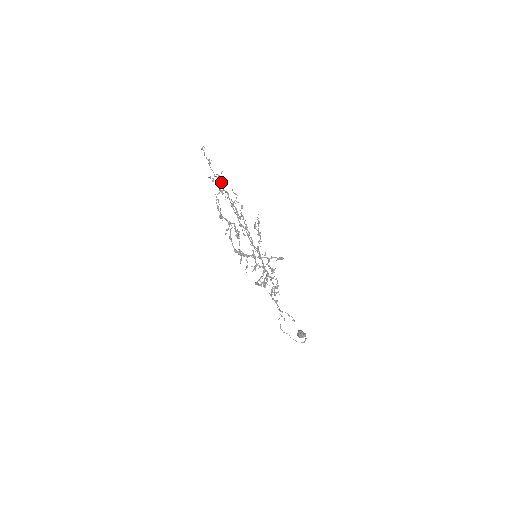
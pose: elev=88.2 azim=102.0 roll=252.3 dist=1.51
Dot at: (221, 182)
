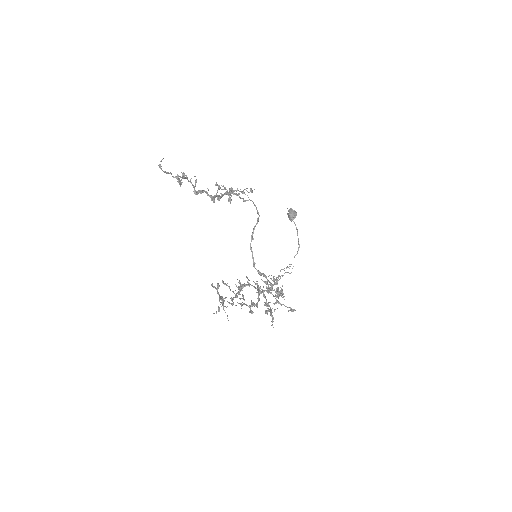
Dot at: (222, 304)
